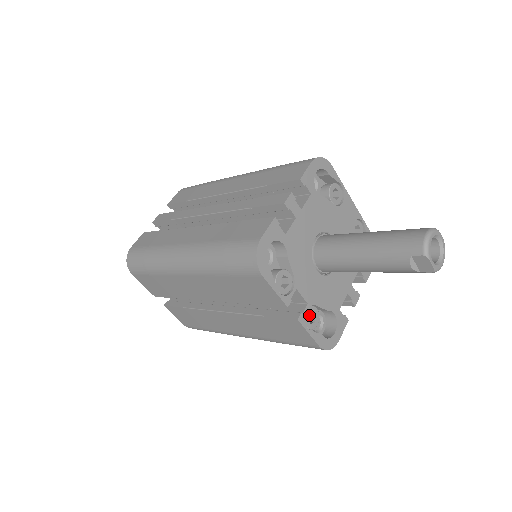
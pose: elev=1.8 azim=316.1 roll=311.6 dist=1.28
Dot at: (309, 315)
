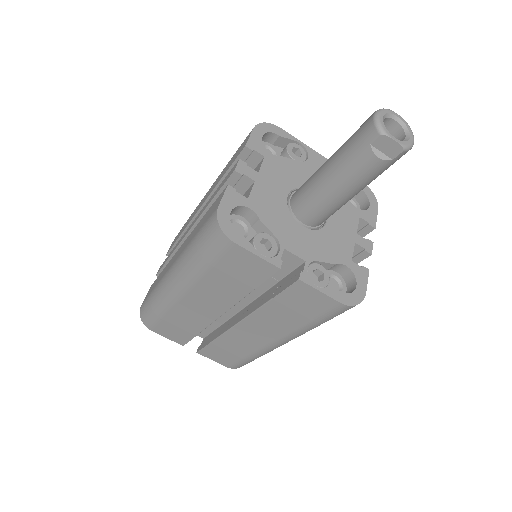
Dot at: (317, 276)
